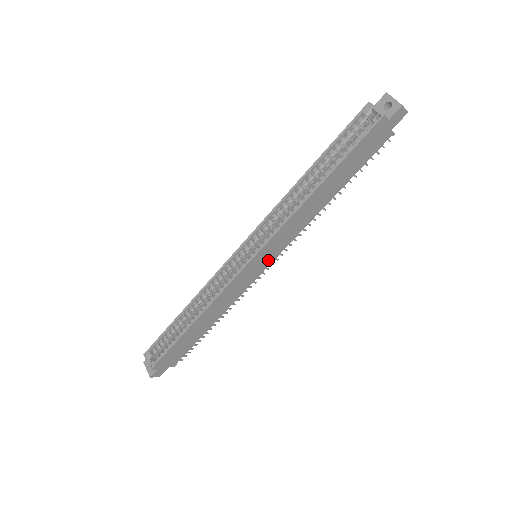
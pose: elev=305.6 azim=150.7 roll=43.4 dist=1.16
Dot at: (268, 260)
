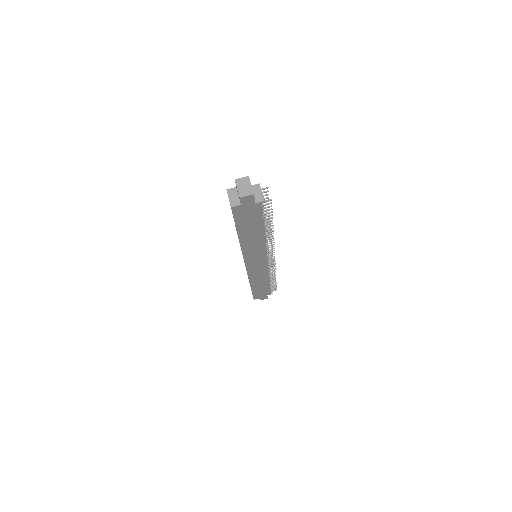
Dot at: (262, 260)
